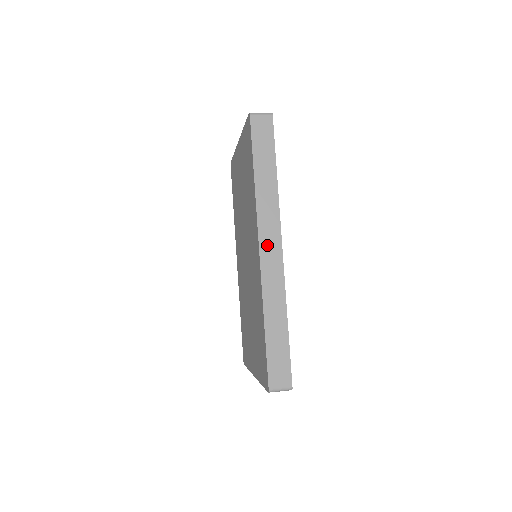
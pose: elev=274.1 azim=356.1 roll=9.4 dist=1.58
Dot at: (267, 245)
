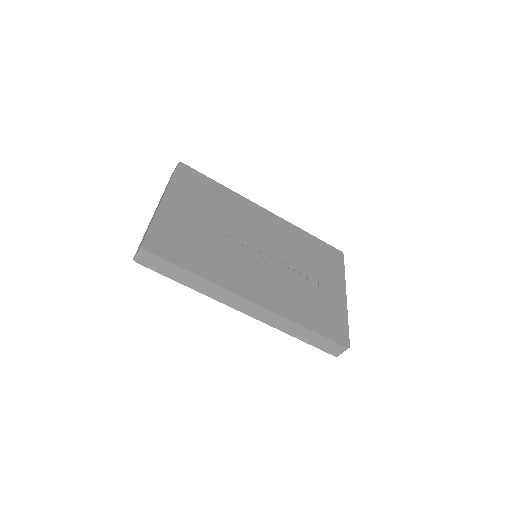
Dot at: (244, 308)
